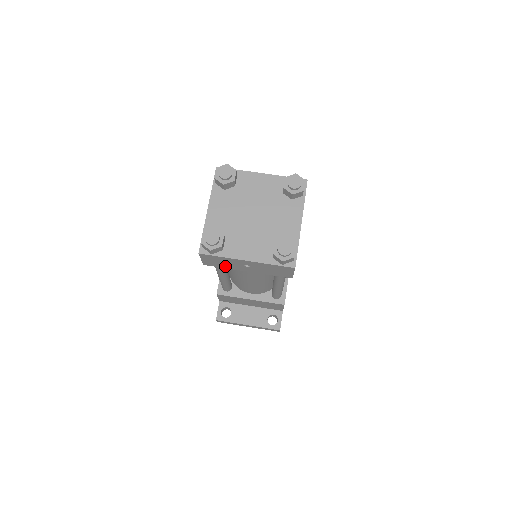
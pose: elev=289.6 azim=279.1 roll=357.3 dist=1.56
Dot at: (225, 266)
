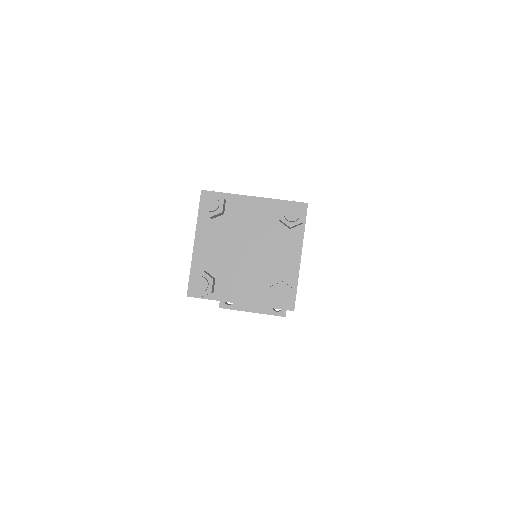
Dot at: occluded
